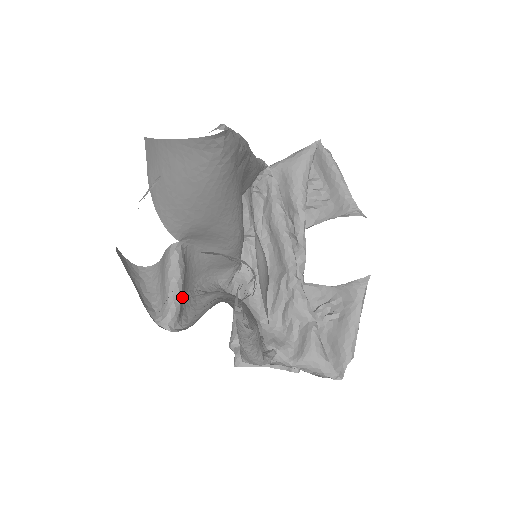
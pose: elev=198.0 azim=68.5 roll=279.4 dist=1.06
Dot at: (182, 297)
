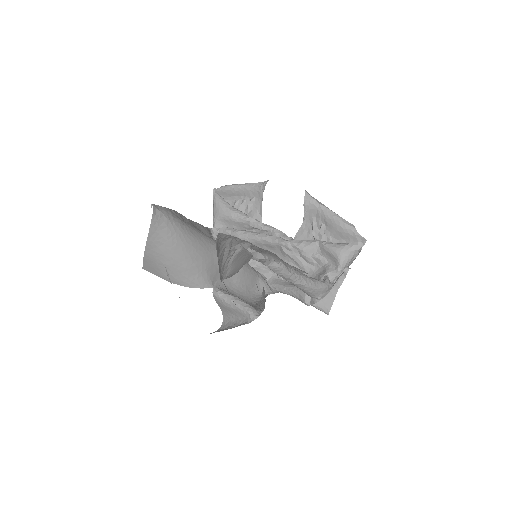
Dot at: (246, 303)
